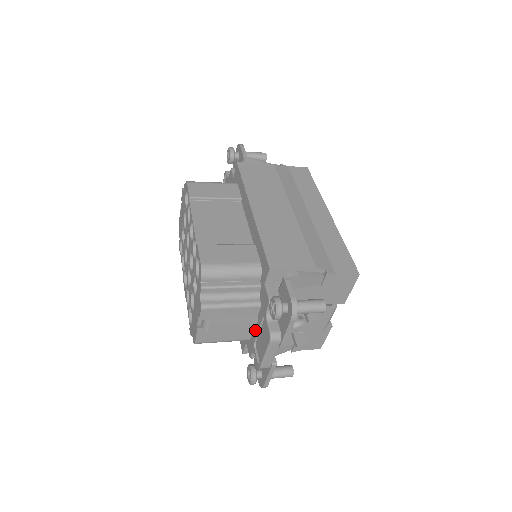
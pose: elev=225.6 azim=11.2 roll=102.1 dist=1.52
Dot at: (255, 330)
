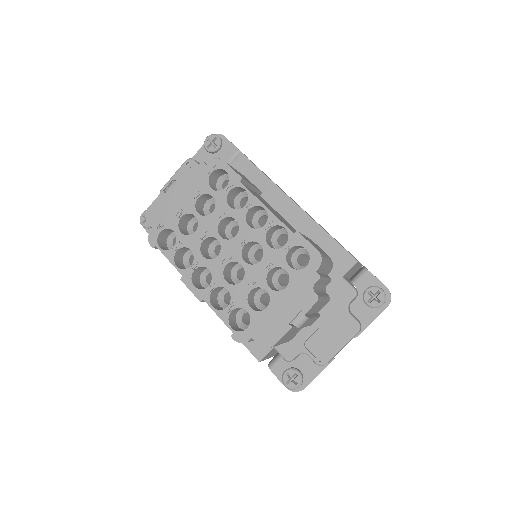
Dot at: (310, 328)
